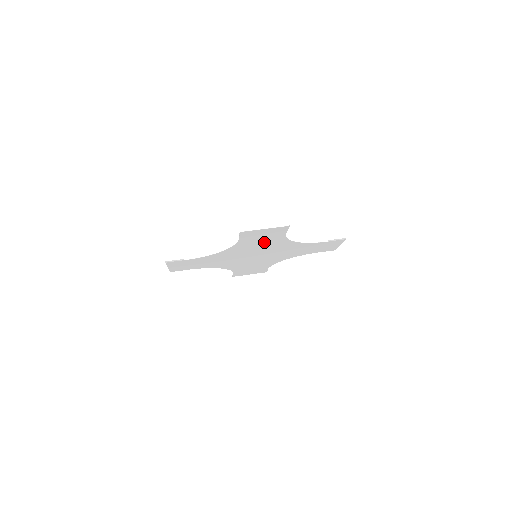
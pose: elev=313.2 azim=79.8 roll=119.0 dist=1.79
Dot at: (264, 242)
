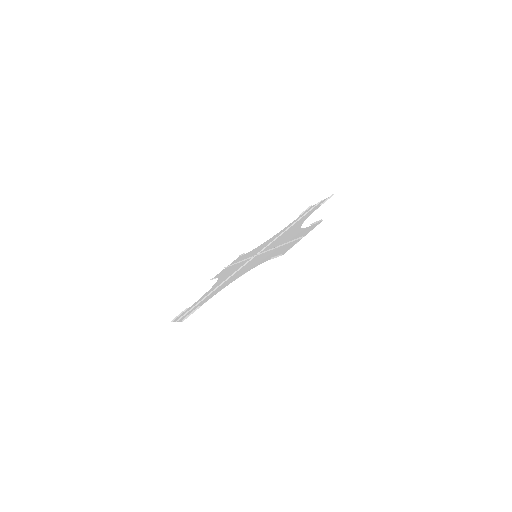
Dot at: occluded
